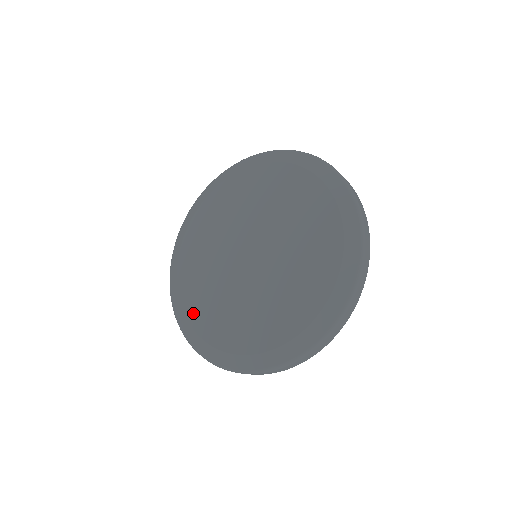
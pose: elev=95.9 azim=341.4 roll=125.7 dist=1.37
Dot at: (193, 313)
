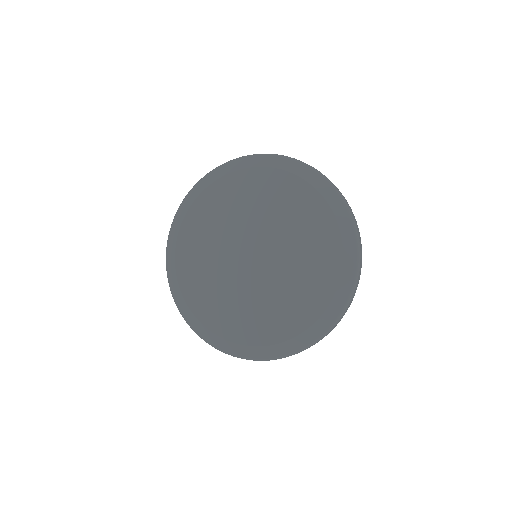
Dot at: (255, 337)
